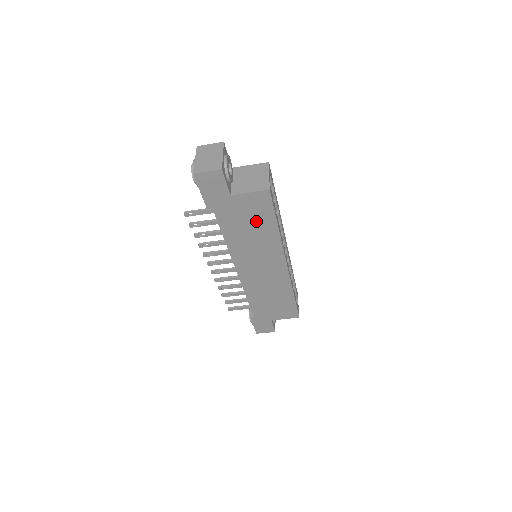
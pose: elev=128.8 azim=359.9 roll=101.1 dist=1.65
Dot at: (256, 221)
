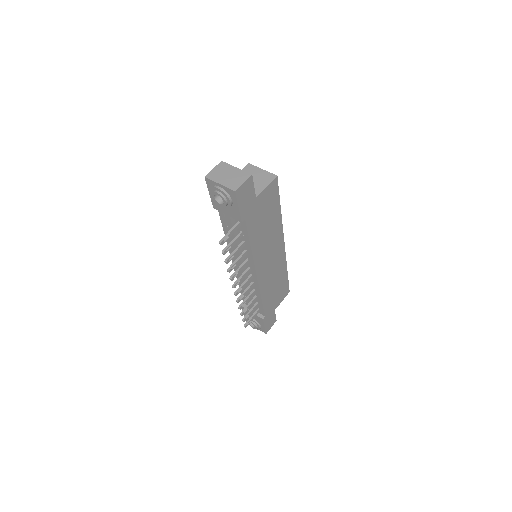
Dot at: (269, 213)
